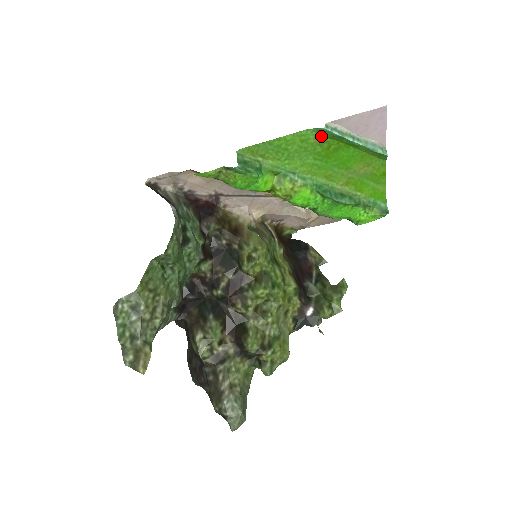
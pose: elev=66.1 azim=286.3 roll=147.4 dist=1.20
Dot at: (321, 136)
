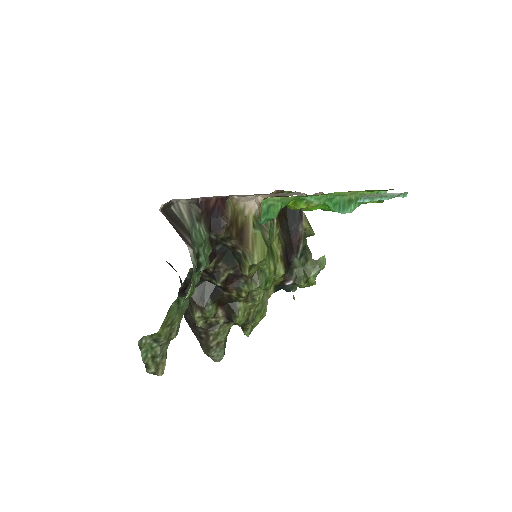
Dot at: occluded
